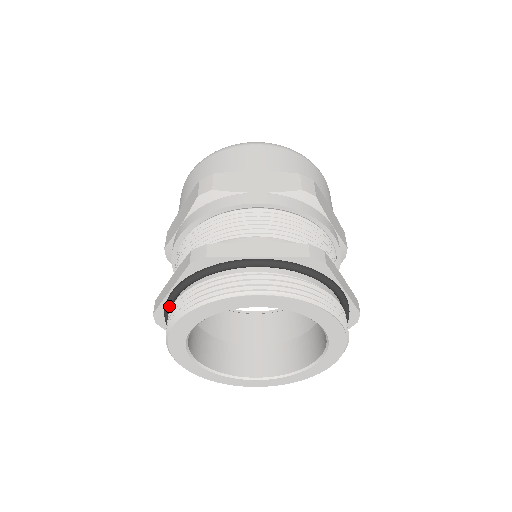
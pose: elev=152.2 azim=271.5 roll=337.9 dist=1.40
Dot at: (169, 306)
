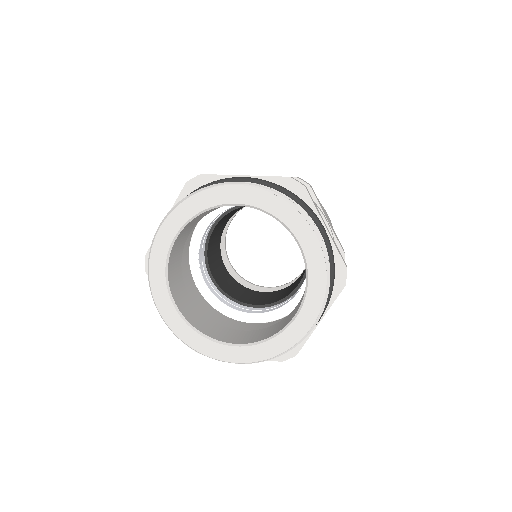
Dot at: occluded
